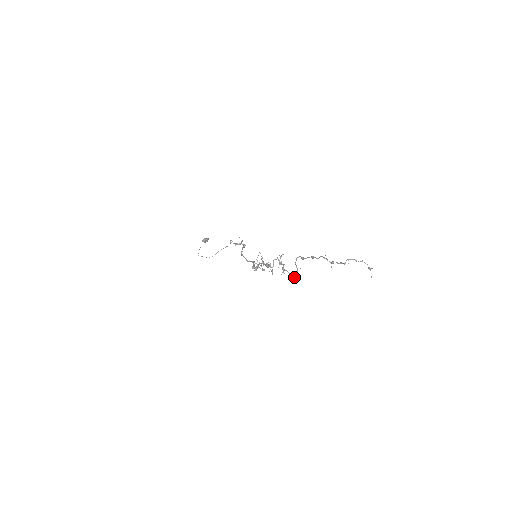
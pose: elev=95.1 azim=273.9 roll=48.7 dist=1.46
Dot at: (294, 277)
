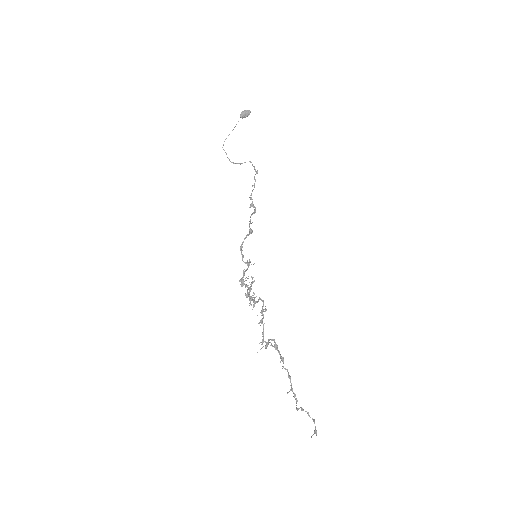
Dot at: occluded
